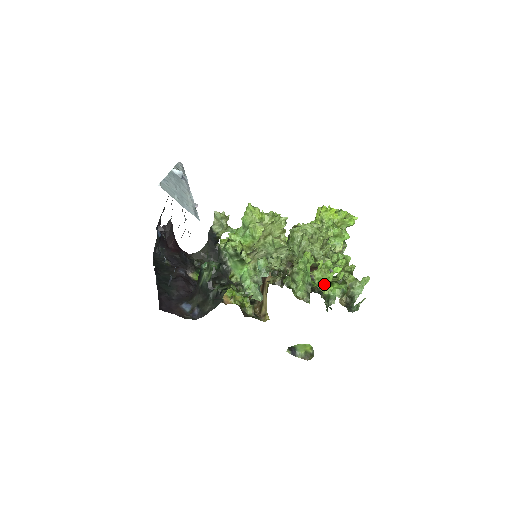
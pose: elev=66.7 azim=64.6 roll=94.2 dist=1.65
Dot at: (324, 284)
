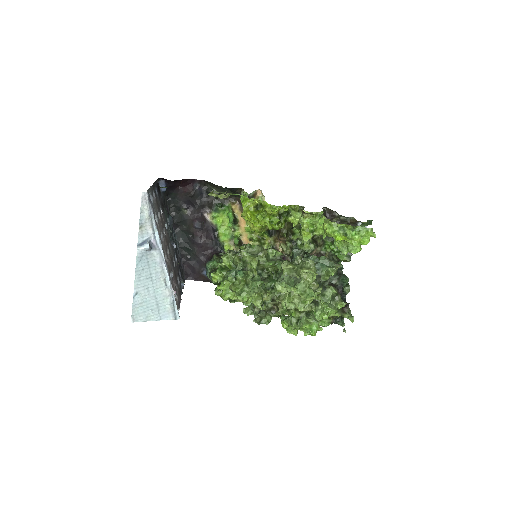
Dot at: occluded
